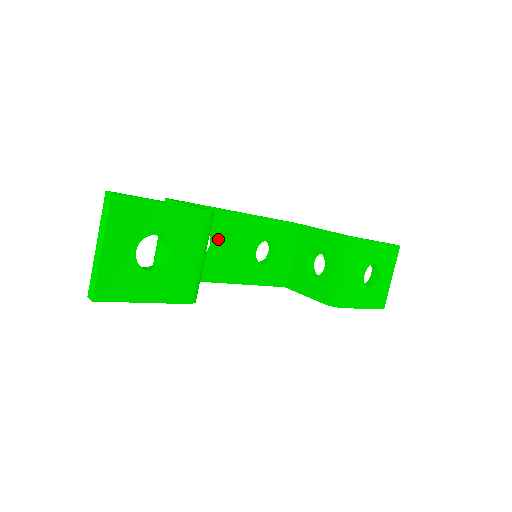
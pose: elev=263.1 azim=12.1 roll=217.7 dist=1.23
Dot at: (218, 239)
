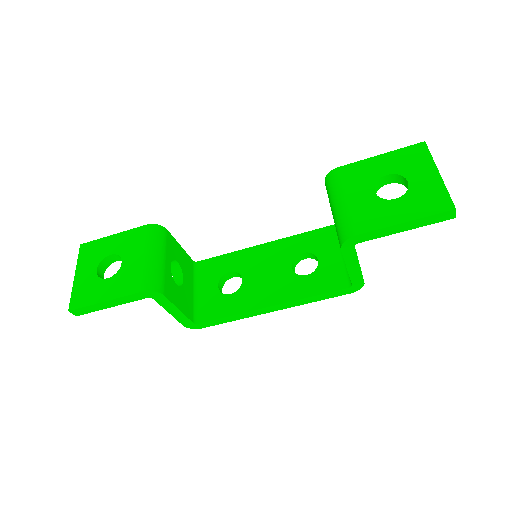
Dot at: (243, 274)
